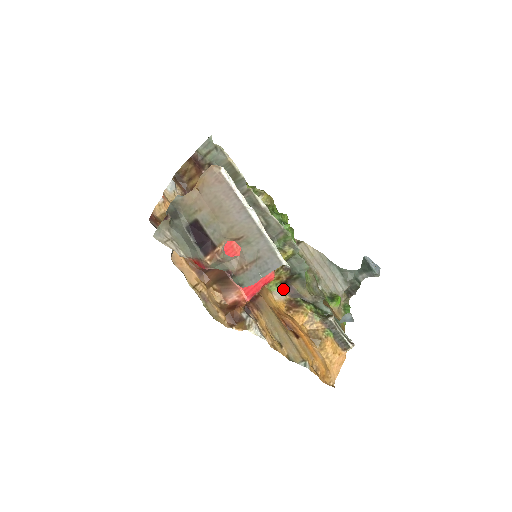
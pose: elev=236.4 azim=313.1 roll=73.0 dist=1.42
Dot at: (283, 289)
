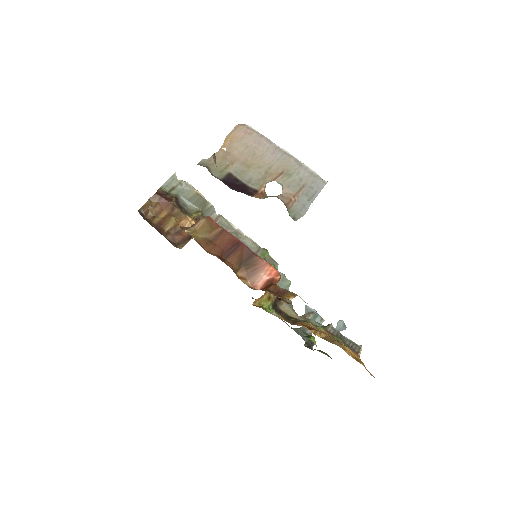
Dot at: (275, 312)
